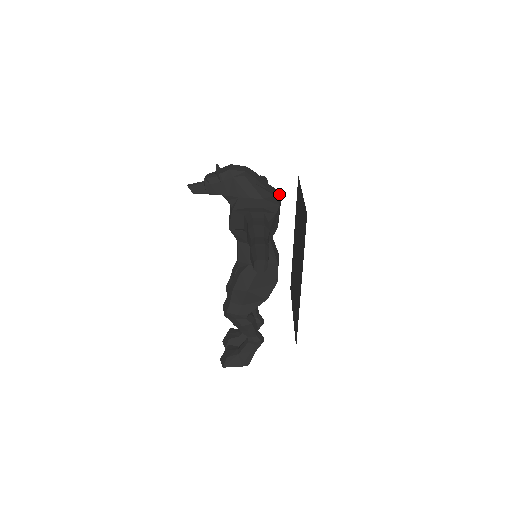
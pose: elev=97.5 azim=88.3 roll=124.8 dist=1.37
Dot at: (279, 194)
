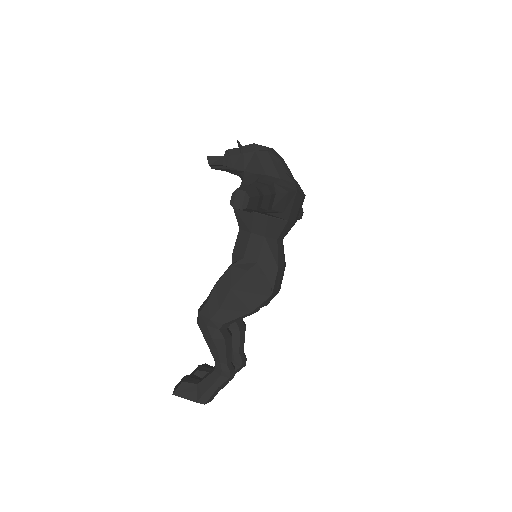
Dot at: (304, 196)
